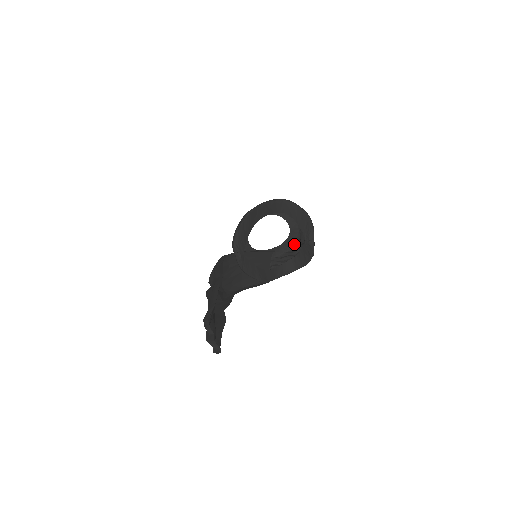
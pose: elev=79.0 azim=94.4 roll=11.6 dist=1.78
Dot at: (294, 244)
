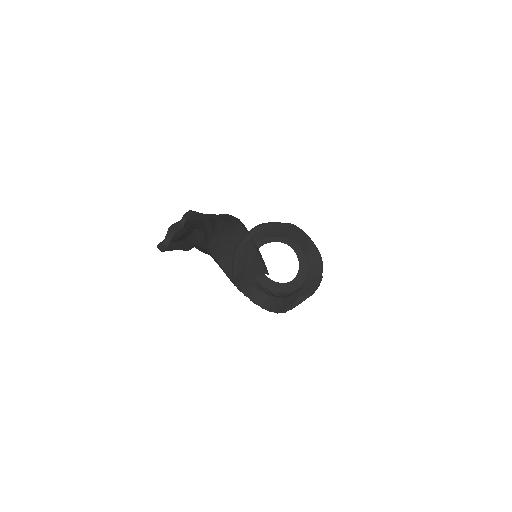
Dot at: (281, 293)
